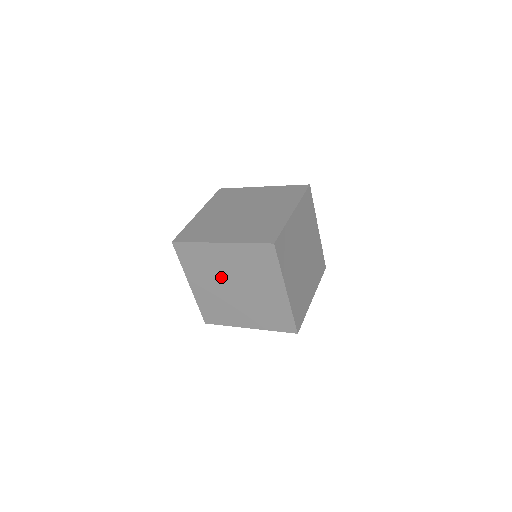
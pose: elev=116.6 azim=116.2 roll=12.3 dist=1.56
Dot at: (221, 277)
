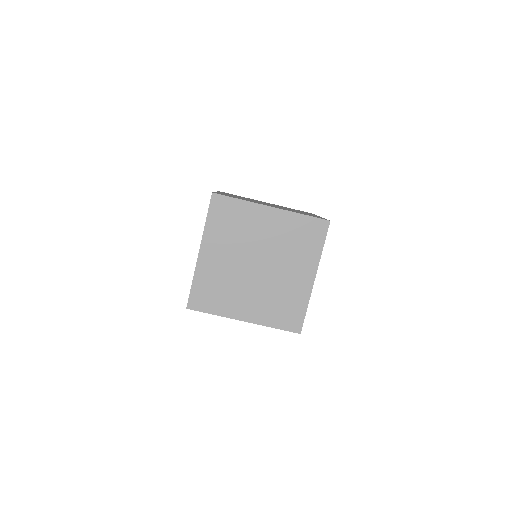
Dot at: occluded
